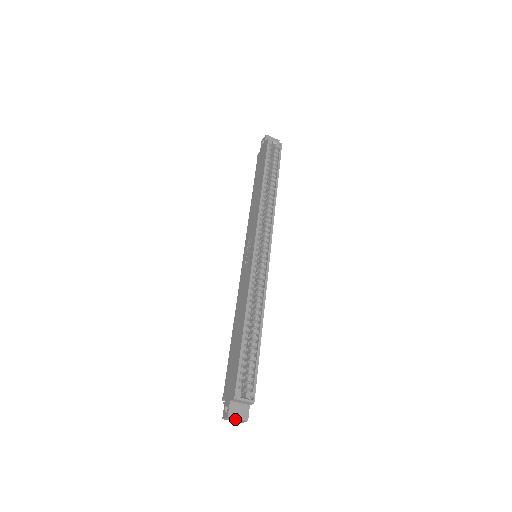
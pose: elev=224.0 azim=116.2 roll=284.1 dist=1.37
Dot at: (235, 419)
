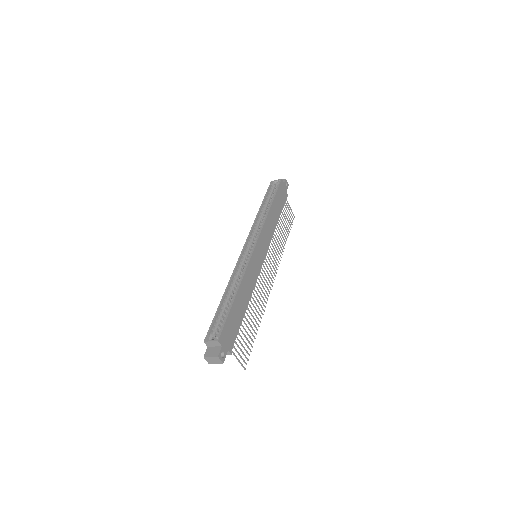
Dot at: (211, 359)
